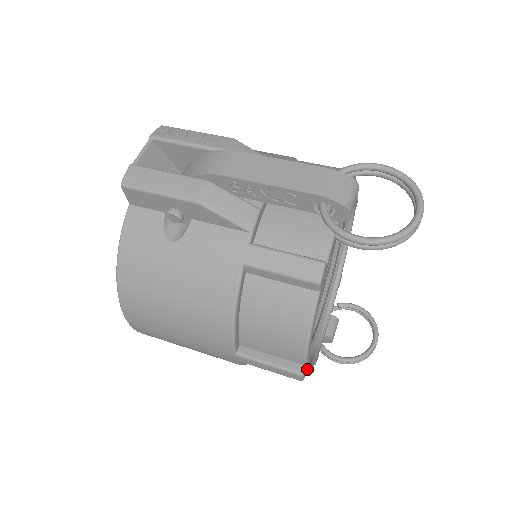
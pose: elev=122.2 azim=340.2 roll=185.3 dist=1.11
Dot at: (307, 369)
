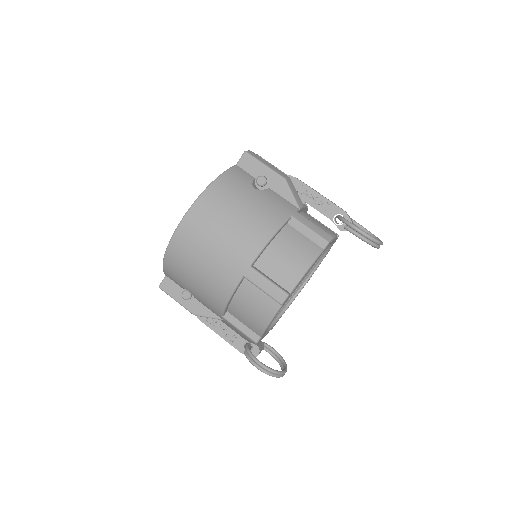
Dot at: occluded
